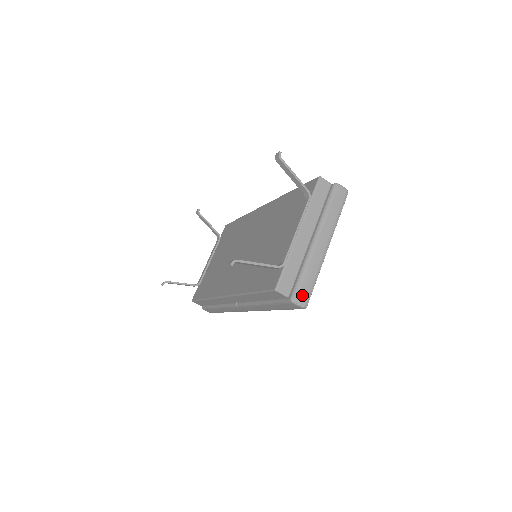
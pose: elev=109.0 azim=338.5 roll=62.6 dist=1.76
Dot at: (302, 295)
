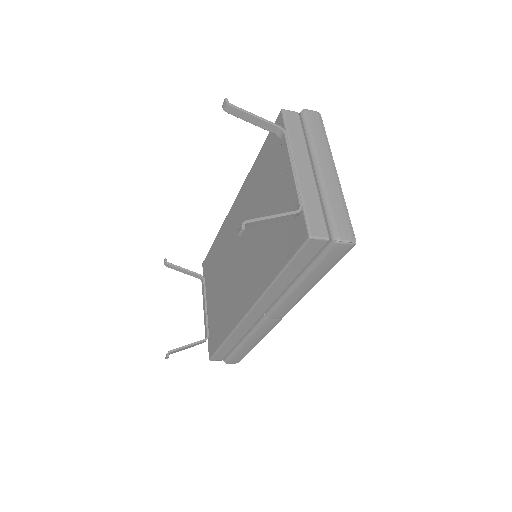
Dot at: (343, 230)
